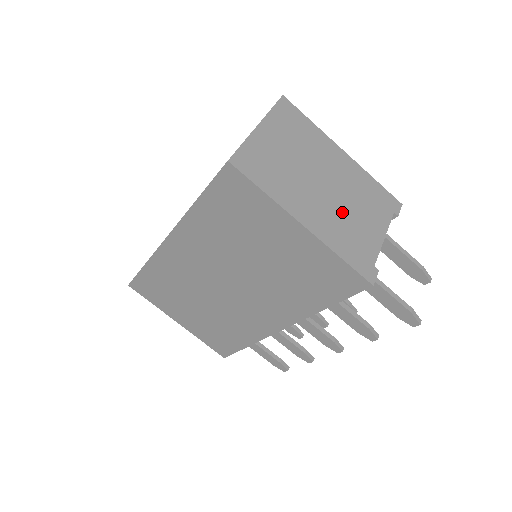
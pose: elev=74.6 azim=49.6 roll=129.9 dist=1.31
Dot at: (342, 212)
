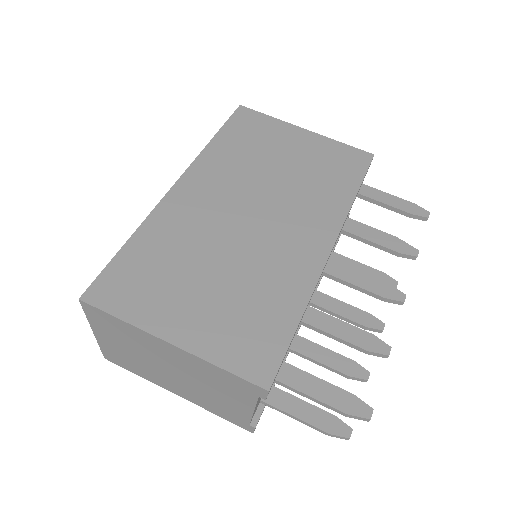
Dot at: occluded
